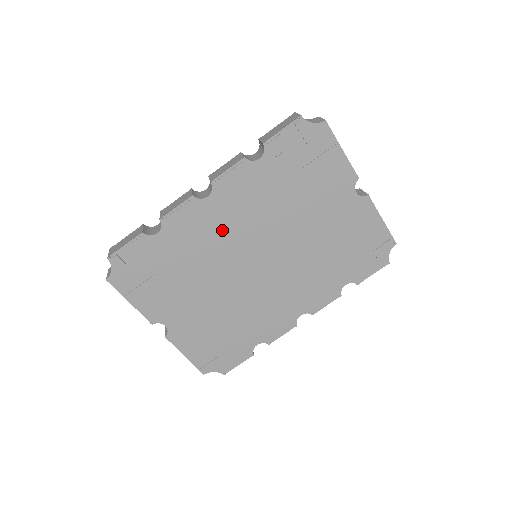
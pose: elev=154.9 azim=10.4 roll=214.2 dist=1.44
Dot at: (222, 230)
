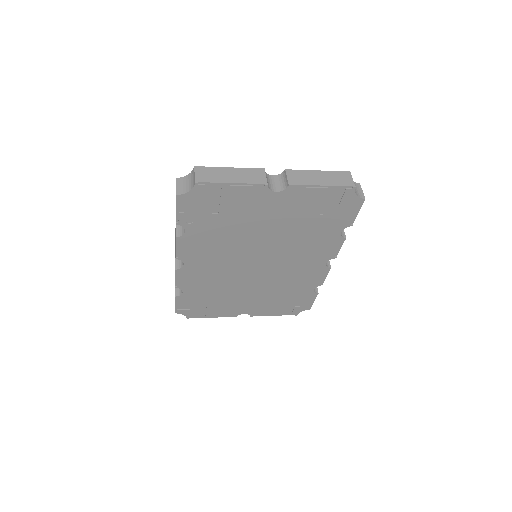
Dot at: (214, 269)
